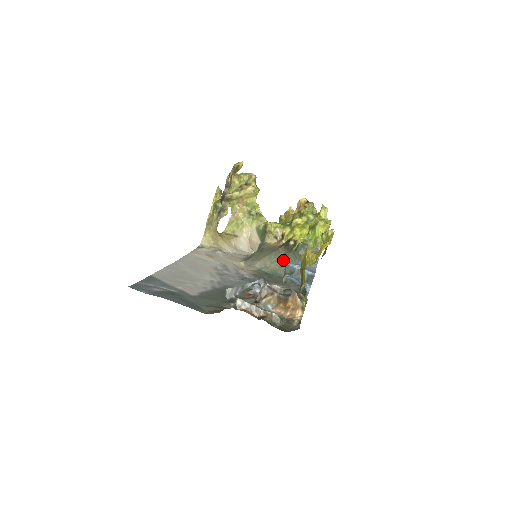
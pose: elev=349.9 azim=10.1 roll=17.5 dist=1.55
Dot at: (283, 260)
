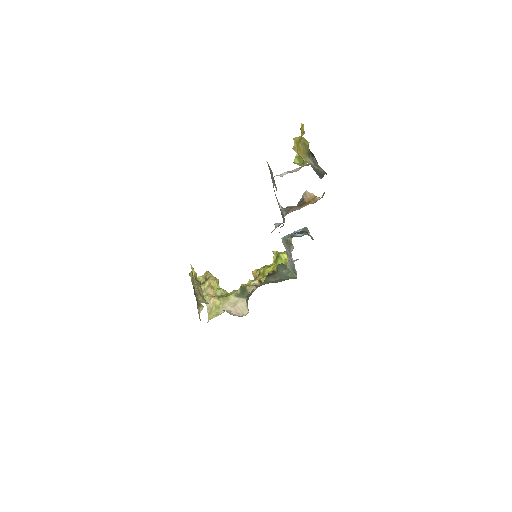
Dot at: (274, 280)
